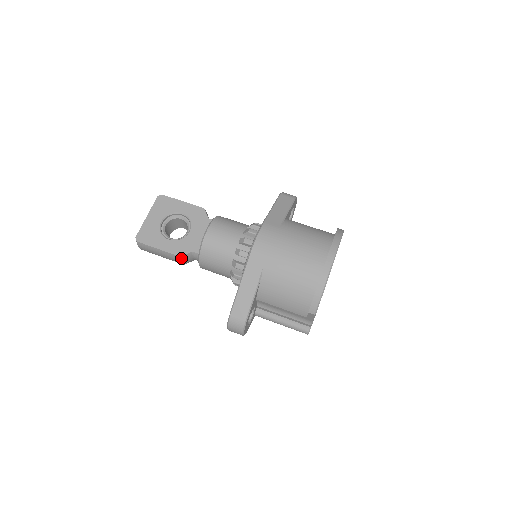
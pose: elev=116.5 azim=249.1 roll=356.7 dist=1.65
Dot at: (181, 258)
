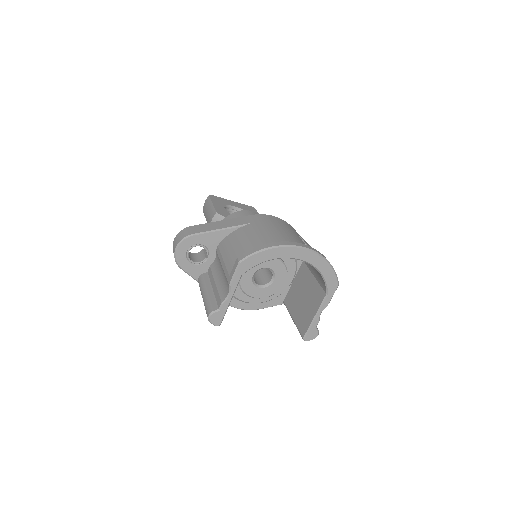
Dot at: (215, 215)
